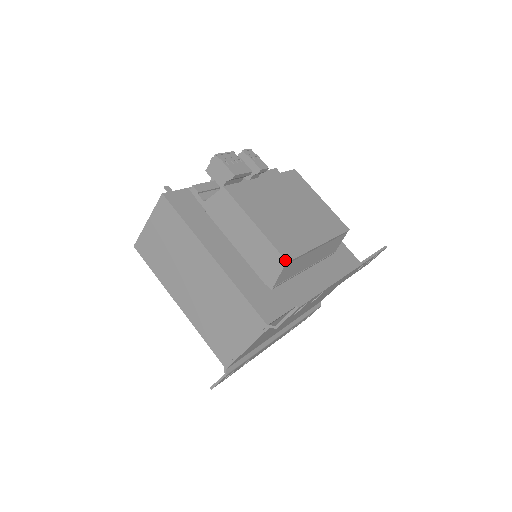
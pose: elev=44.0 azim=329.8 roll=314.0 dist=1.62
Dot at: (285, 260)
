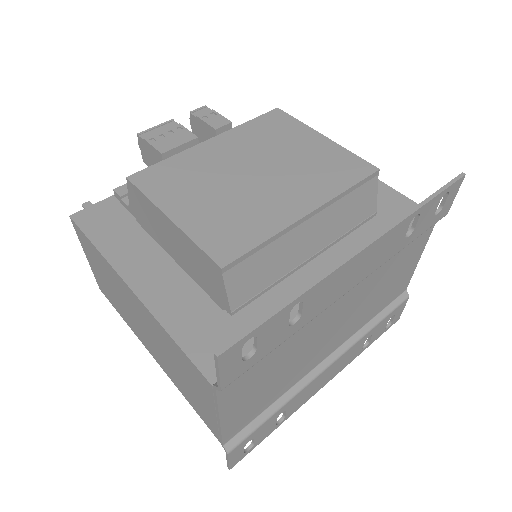
Dot at: (218, 266)
